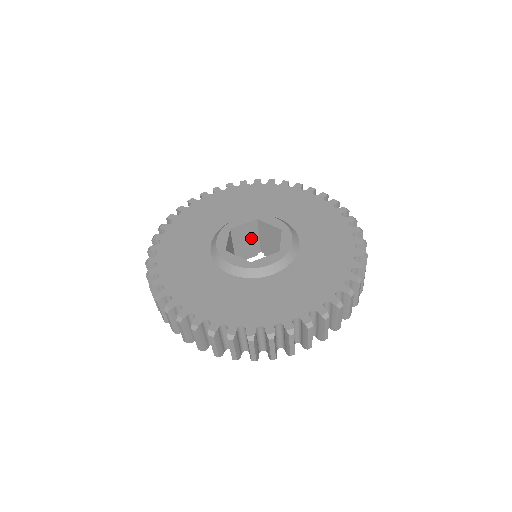
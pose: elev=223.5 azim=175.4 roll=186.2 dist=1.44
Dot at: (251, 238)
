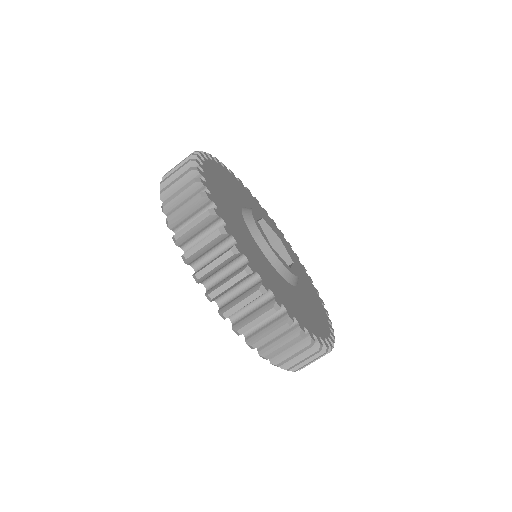
Dot at: occluded
